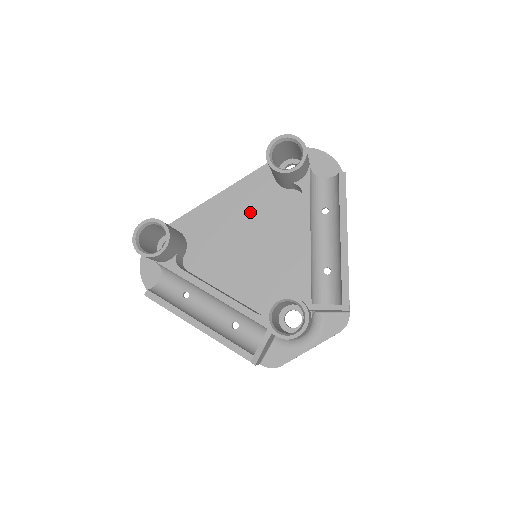
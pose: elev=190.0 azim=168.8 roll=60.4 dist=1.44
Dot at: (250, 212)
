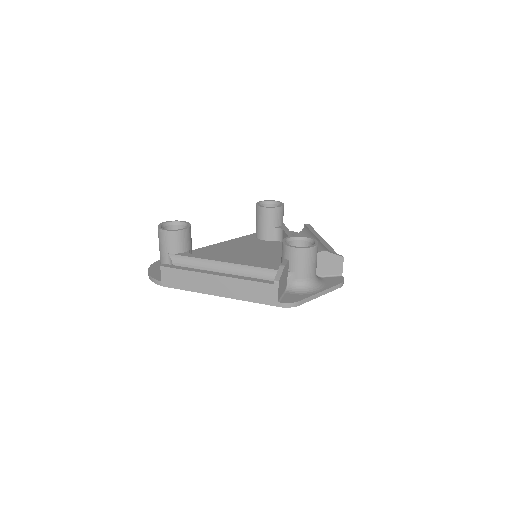
Dot at: (243, 248)
